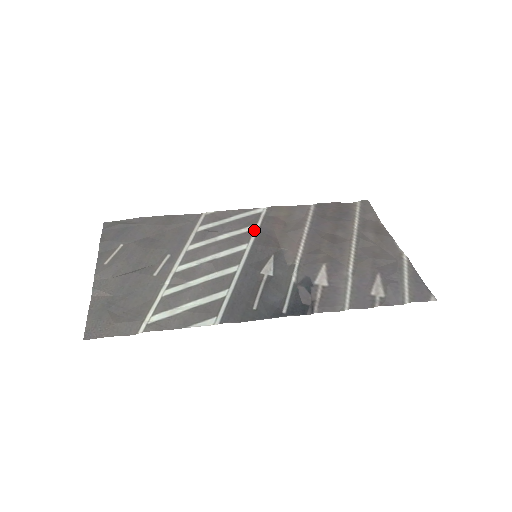
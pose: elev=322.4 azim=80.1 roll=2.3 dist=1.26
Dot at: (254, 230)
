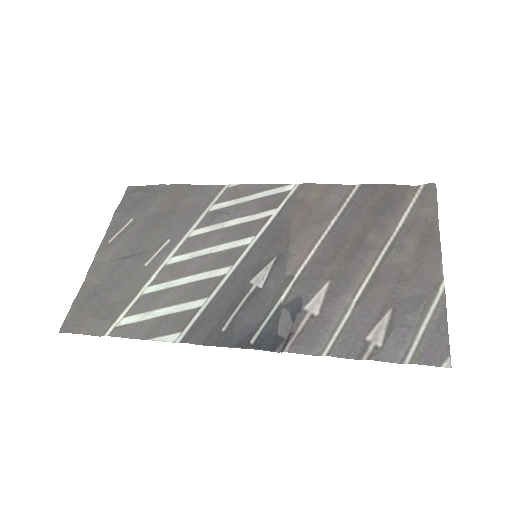
Dot at: (269, 217)
